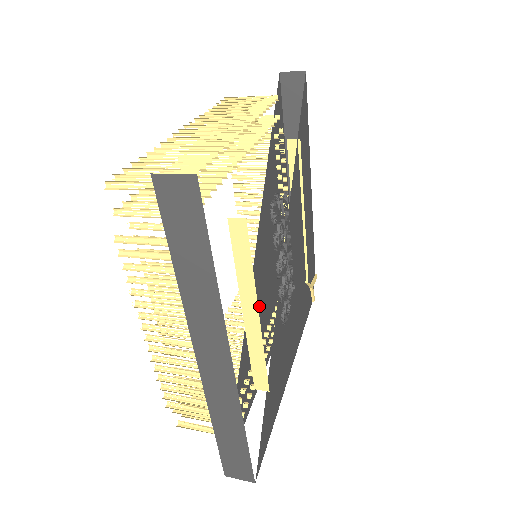
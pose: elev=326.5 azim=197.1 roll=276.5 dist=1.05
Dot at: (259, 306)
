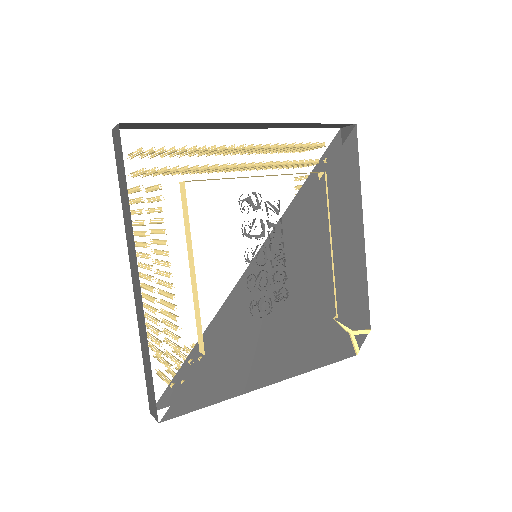
Dot at: occluded
